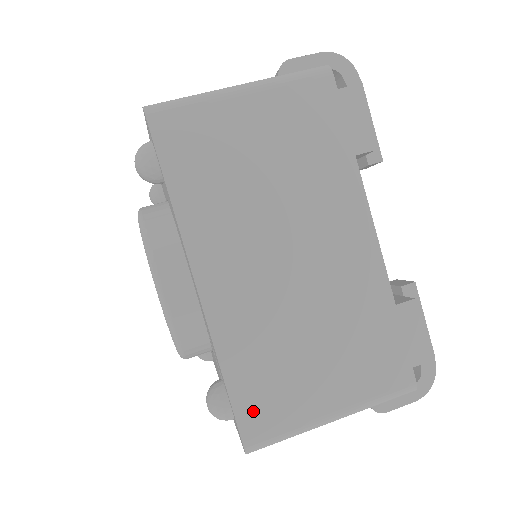
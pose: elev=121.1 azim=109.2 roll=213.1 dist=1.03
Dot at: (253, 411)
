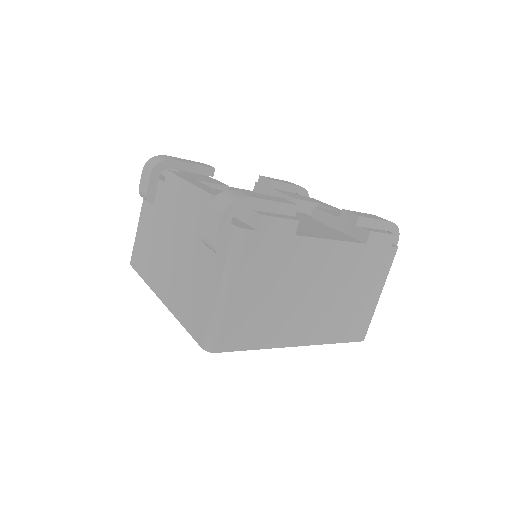
Dot at: (355, 333)
